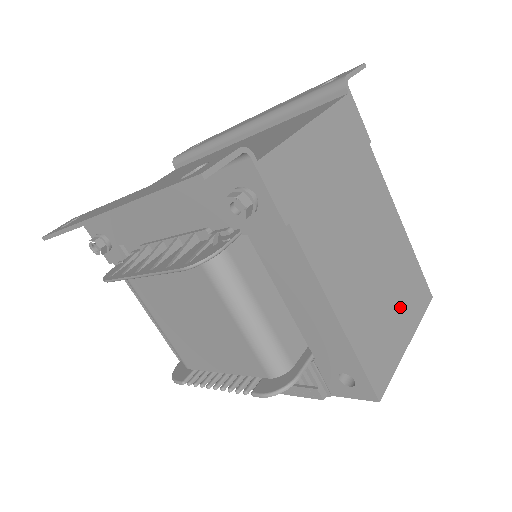
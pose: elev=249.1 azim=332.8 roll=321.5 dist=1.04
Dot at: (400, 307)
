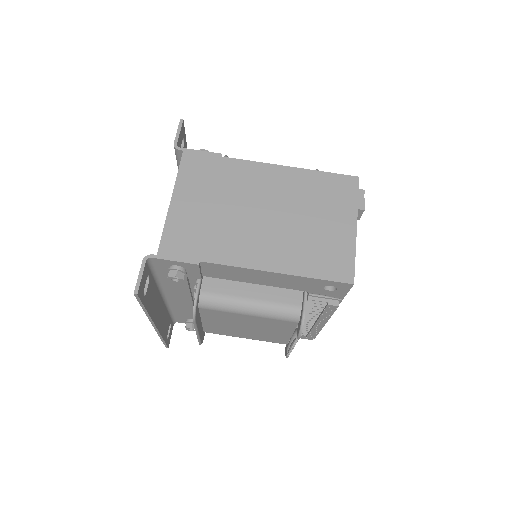
Dot at: (329, 215)
